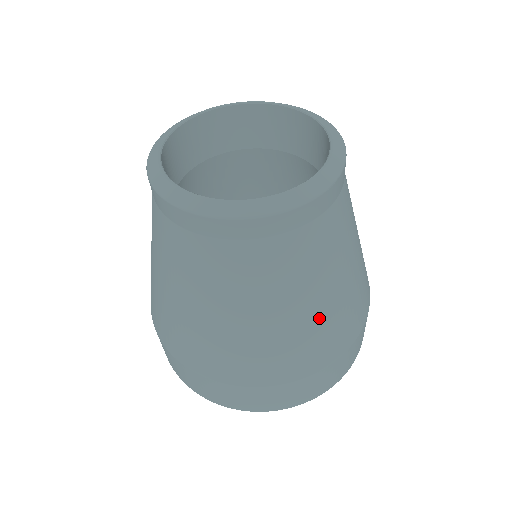
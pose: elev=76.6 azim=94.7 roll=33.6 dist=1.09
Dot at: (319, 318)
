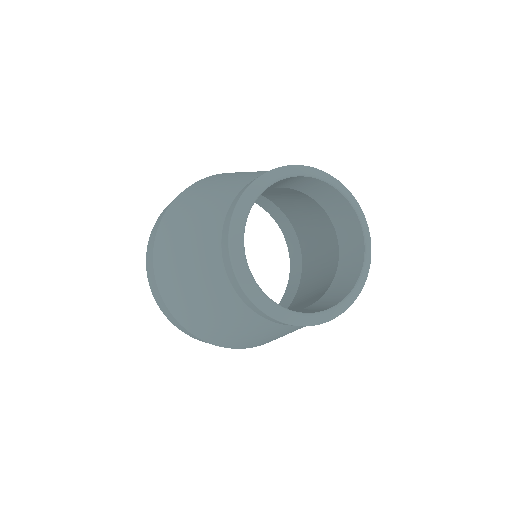
Dot at: (258, 341)
